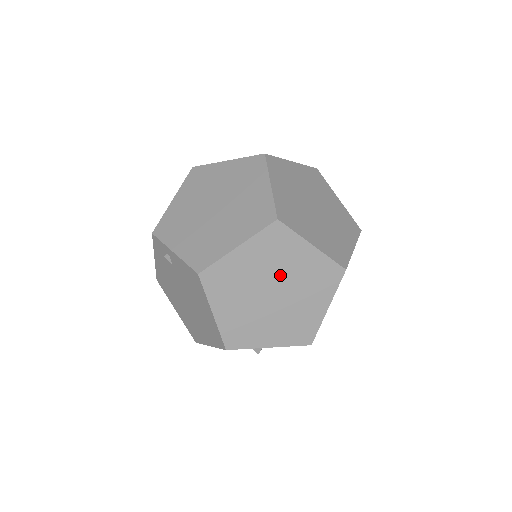
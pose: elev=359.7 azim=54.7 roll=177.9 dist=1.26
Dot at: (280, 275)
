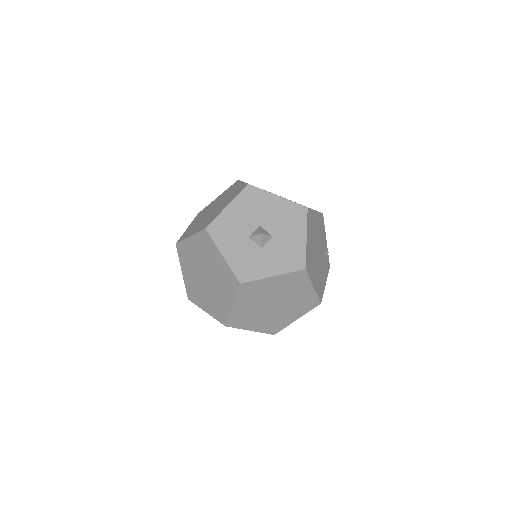
Dot at: occluded
